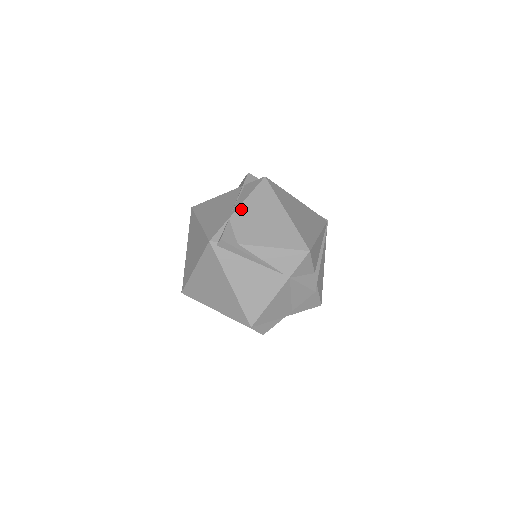
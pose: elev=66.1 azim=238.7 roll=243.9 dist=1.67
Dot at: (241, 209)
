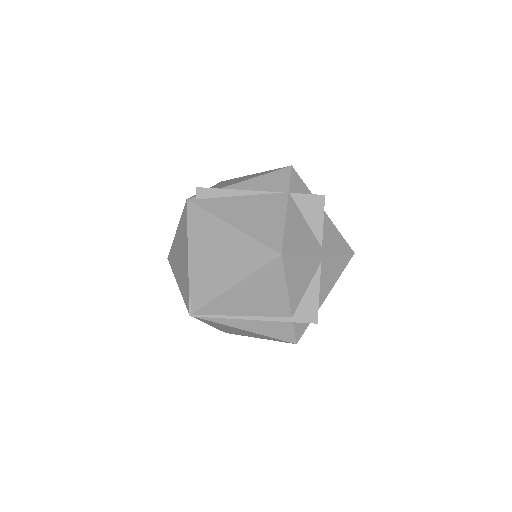
Dot at: occluded
